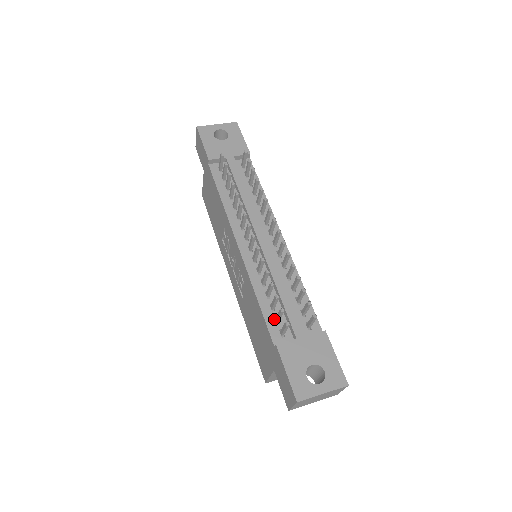
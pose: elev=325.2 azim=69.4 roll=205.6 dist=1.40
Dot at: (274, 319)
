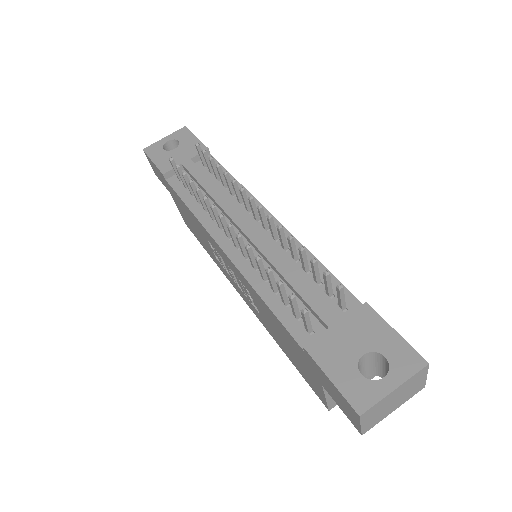
Dot at: (292, 316)
